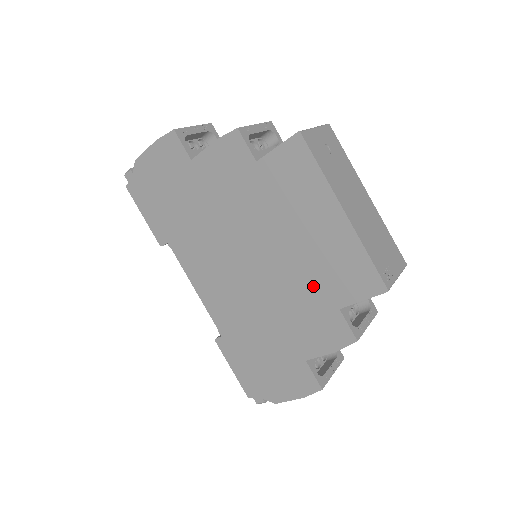
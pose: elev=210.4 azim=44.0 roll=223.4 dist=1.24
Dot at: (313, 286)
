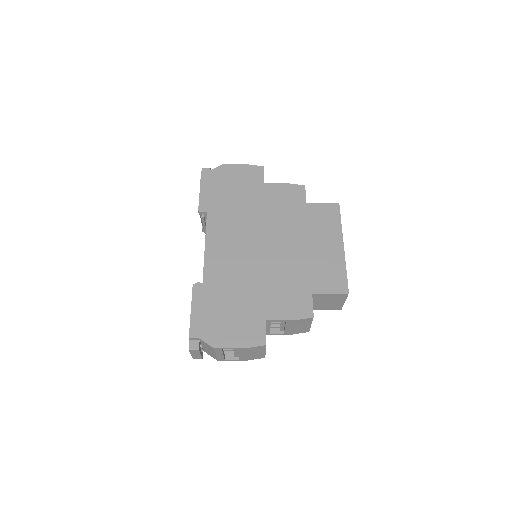
Dot at: (302, 275)
